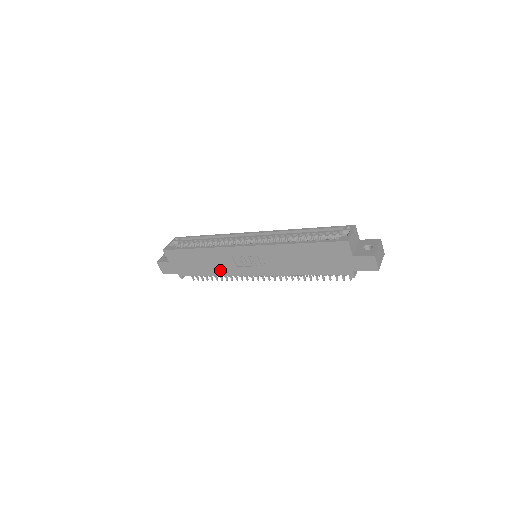
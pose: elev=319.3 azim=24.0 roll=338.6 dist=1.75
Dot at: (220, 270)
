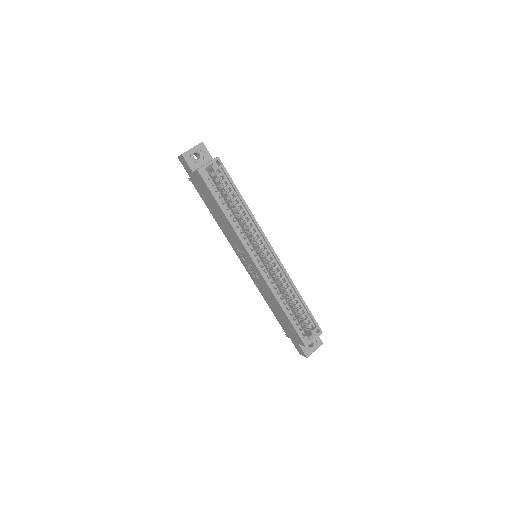
Dot at: (223, 229)
